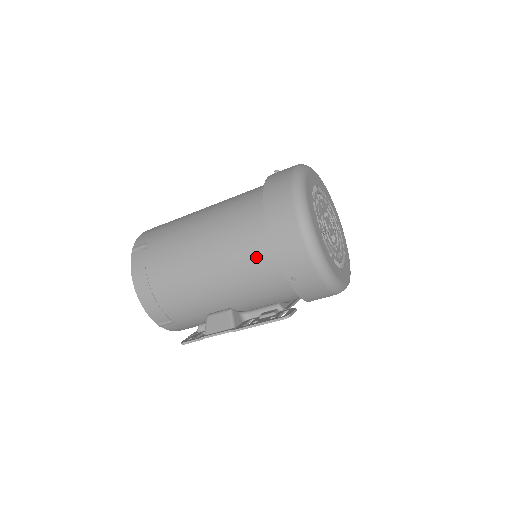
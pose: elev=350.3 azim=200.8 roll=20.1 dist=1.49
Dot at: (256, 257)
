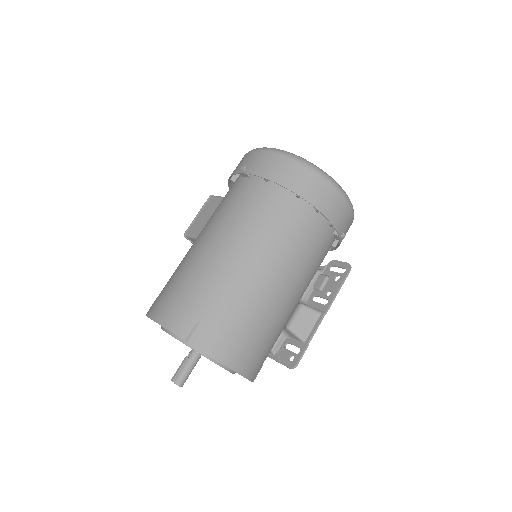
Dot at: (315, 240)
